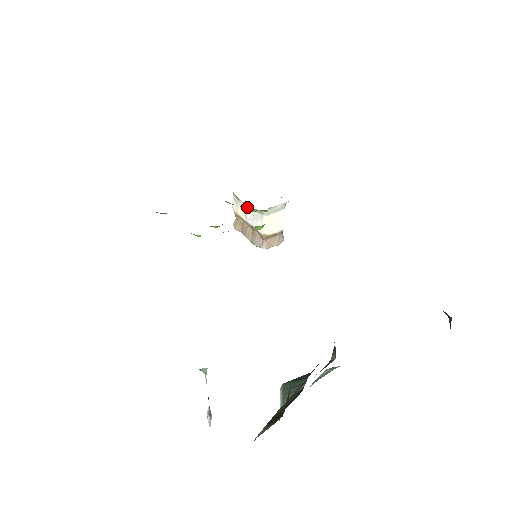
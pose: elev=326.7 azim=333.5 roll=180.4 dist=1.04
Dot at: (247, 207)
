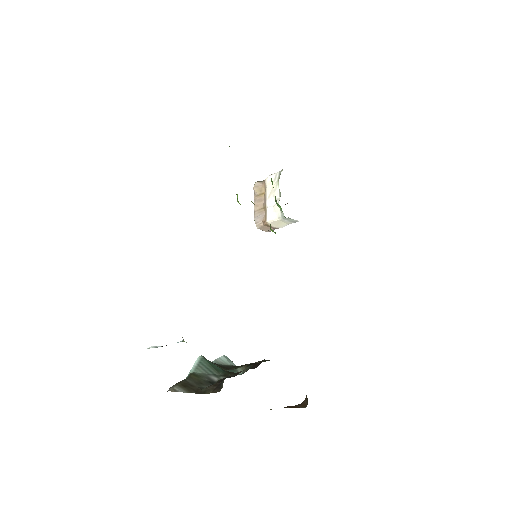
Dot at: (278, 194)
